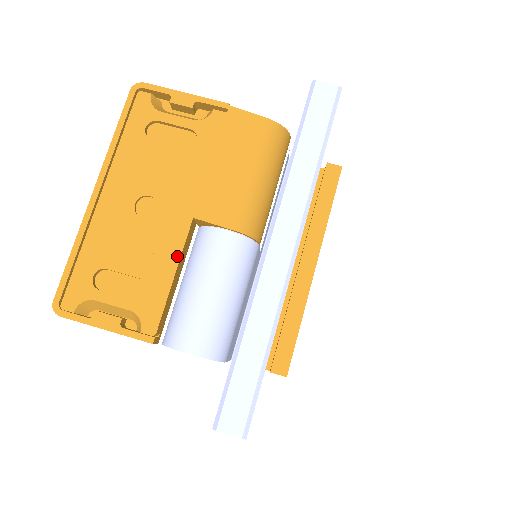
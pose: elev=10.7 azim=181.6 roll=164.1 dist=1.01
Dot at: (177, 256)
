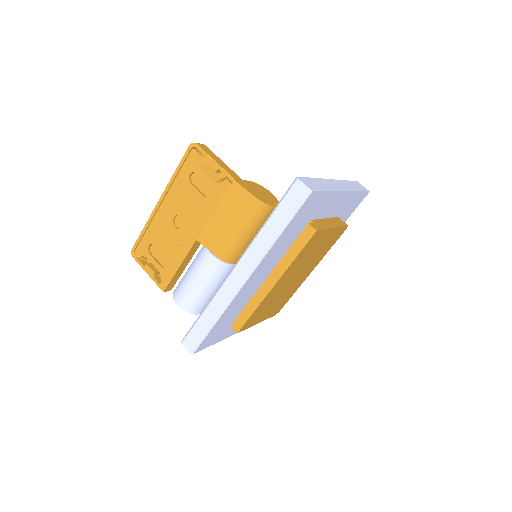
Dot at: (184, 256)
